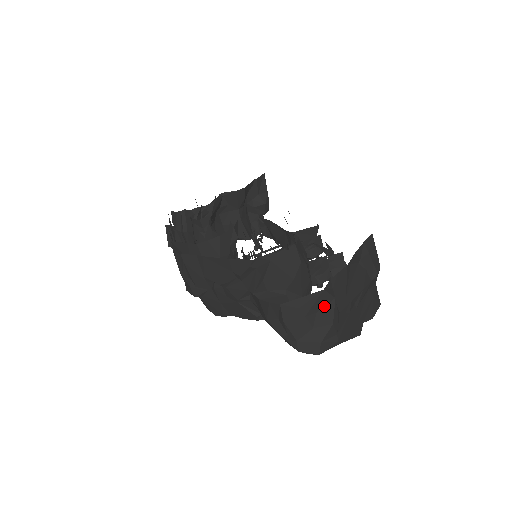
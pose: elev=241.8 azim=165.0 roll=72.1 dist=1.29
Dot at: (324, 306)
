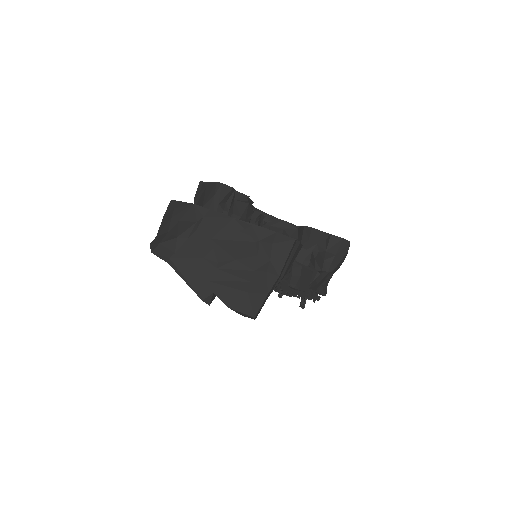
Dot at: (187, 221)
